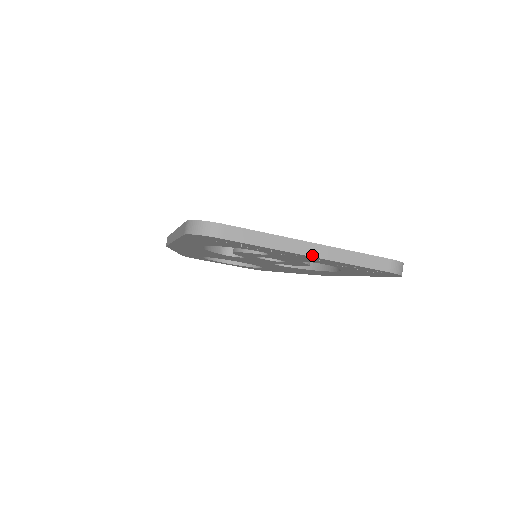
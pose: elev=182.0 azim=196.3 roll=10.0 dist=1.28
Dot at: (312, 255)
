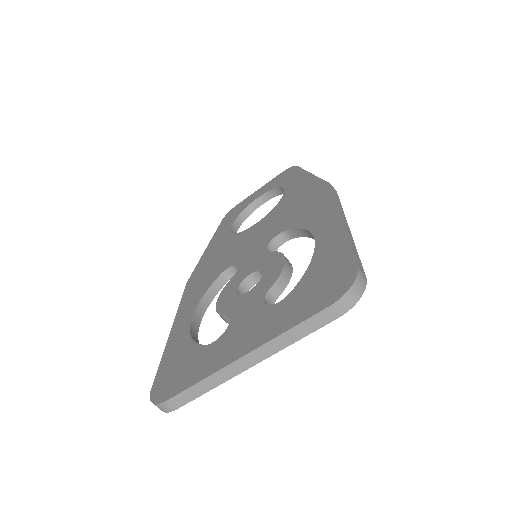
Dot at: (253, 364)
